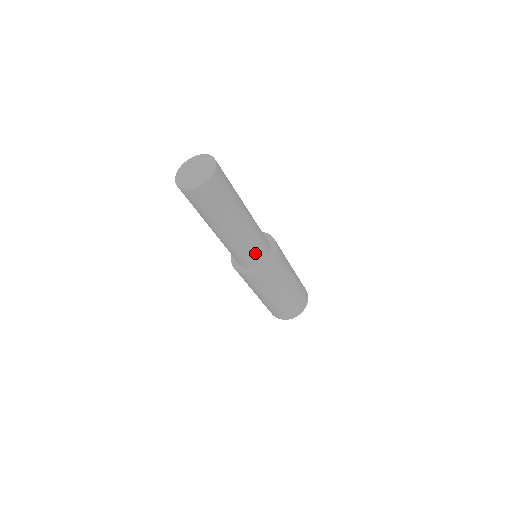
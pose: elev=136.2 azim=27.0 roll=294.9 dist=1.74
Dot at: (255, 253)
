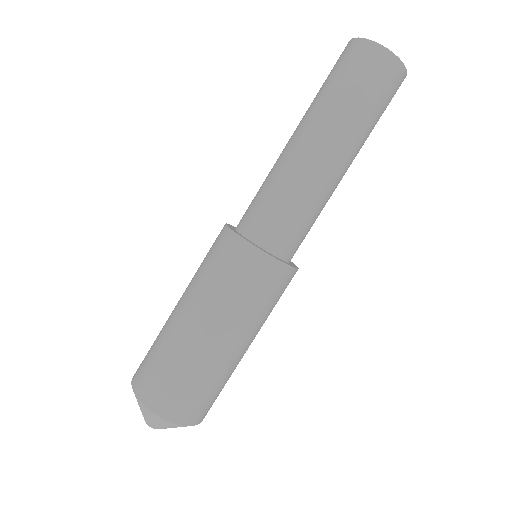
Dot at: (281, 220)
